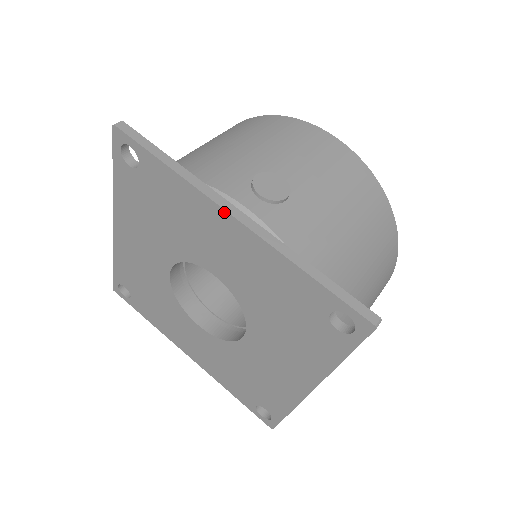
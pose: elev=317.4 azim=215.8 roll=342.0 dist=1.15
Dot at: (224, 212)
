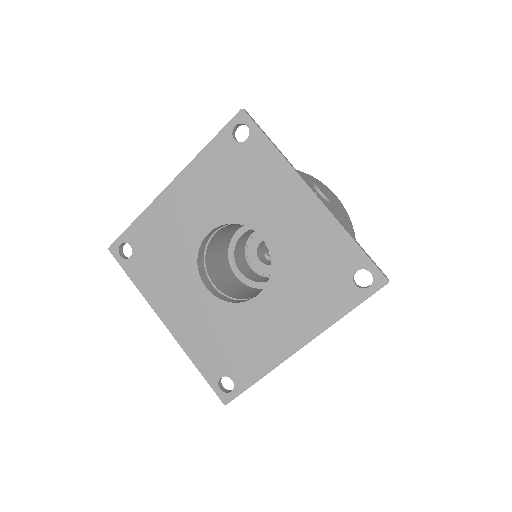
Dot at: (306, 187)
